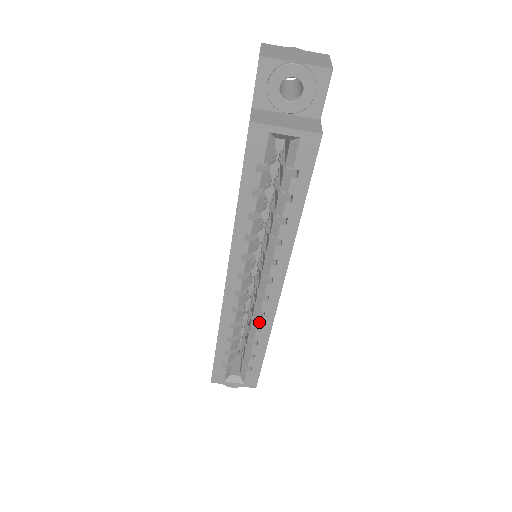
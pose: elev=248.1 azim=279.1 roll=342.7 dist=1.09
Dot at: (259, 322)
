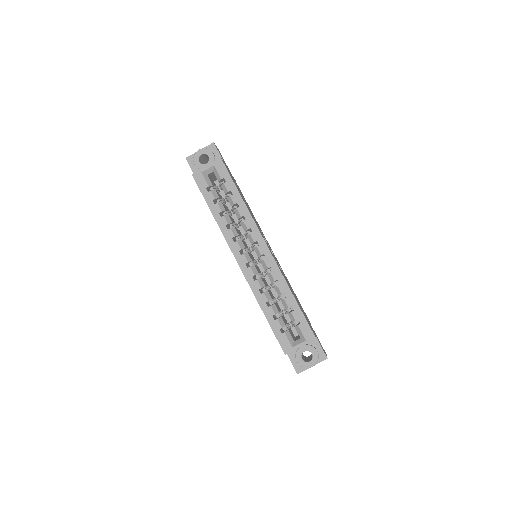
Dot at: (273, 277)
